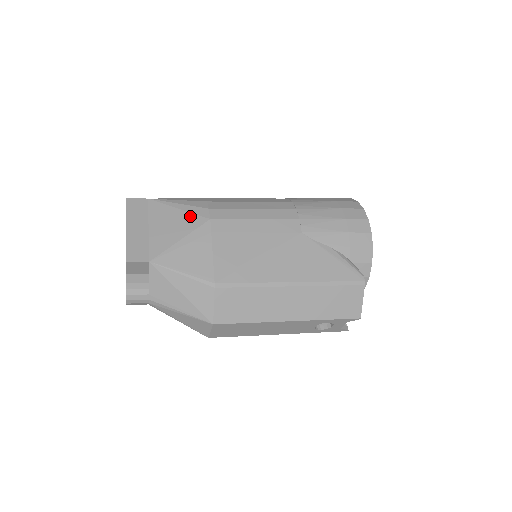
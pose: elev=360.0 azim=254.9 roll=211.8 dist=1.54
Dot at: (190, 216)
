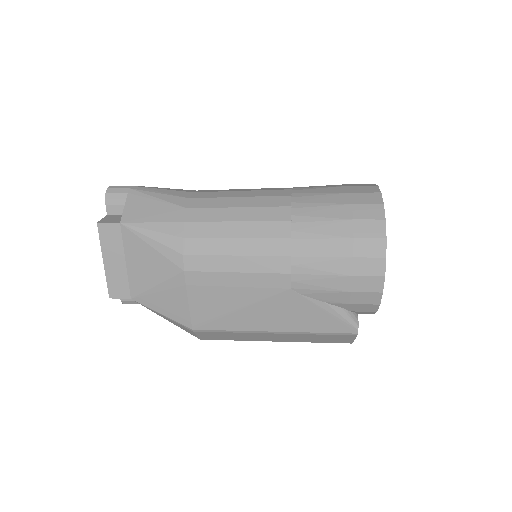
Dot at: (164, 261)
